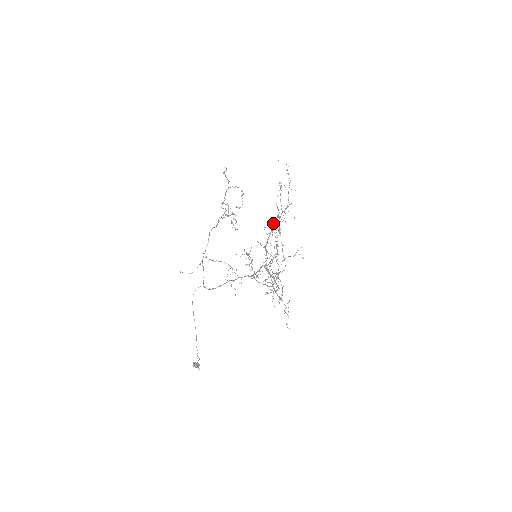
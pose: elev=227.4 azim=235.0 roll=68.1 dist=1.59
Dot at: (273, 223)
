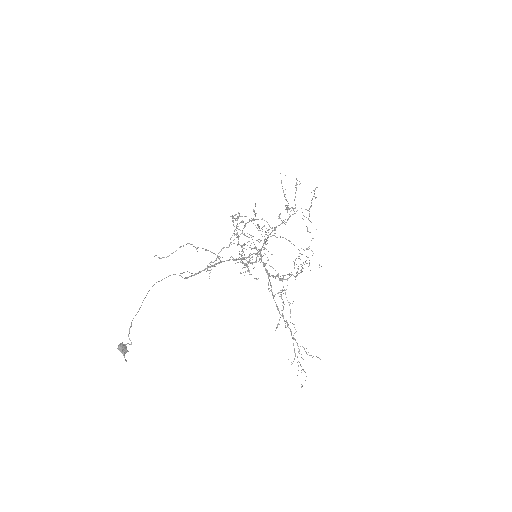
Dot at: (279, 214)
